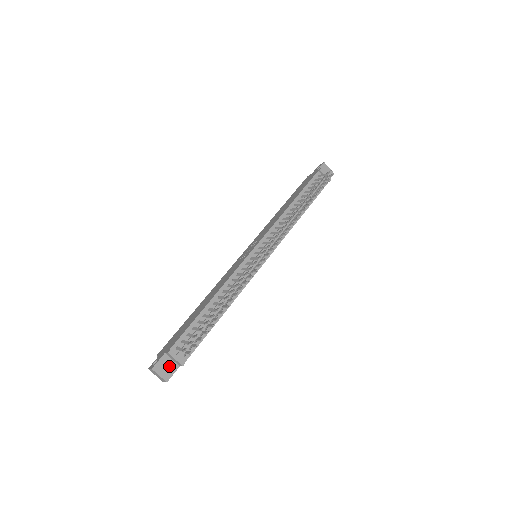
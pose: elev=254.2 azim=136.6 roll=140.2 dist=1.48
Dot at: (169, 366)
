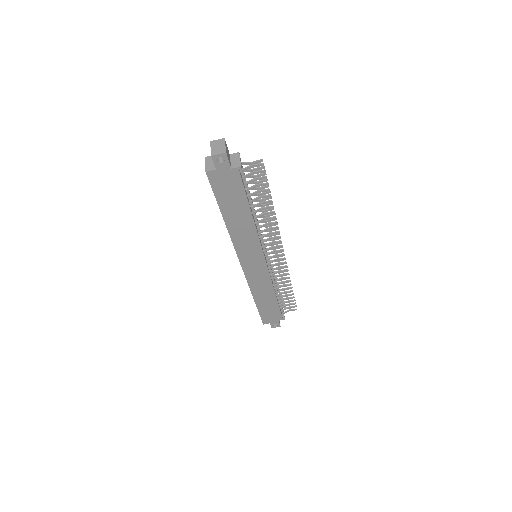
Dot at: (229, 157)
